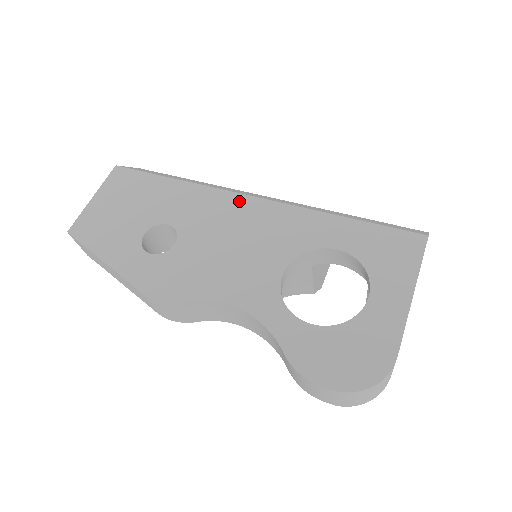
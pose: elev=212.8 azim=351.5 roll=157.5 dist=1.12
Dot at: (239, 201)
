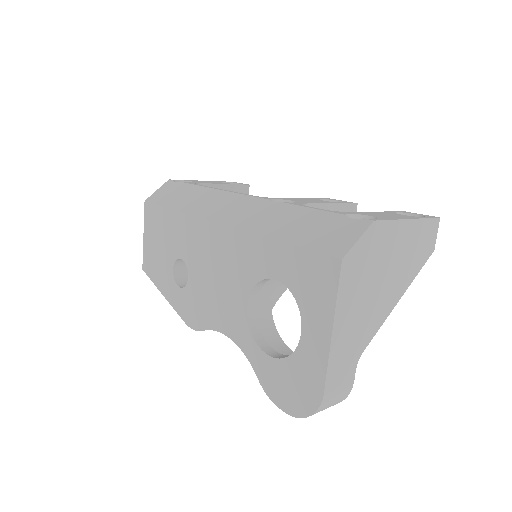
Dot at: (211, 230)
